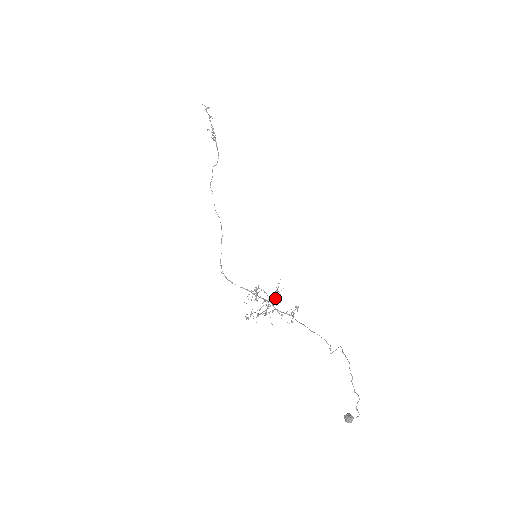
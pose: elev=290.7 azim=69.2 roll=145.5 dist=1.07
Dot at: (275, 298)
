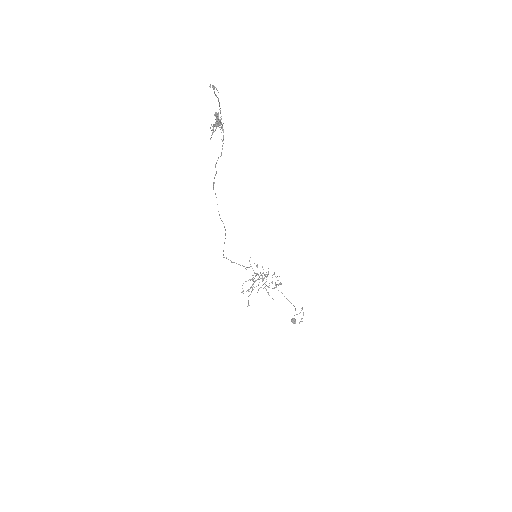
Dot at: (265, 276)
